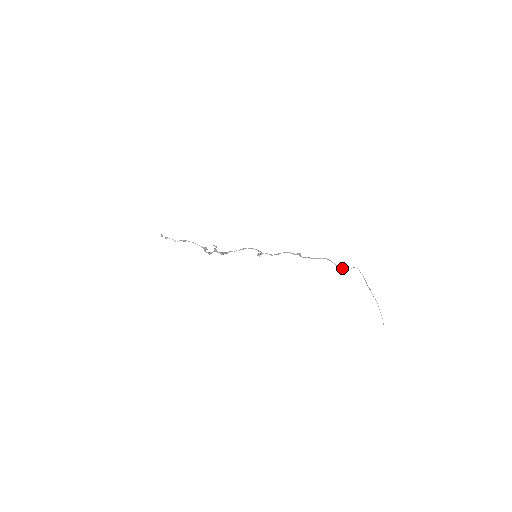
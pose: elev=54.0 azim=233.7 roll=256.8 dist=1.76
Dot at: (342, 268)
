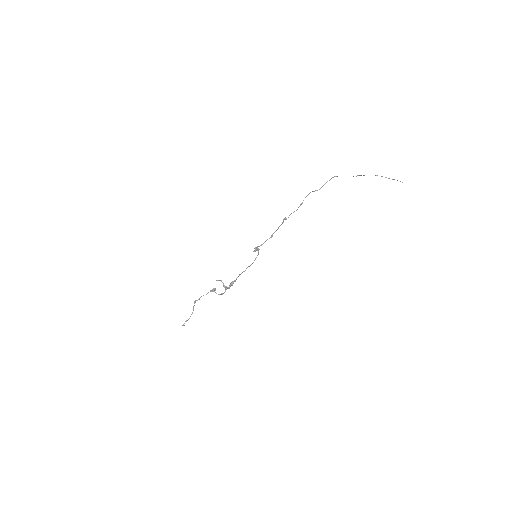
Dot at: occluded
